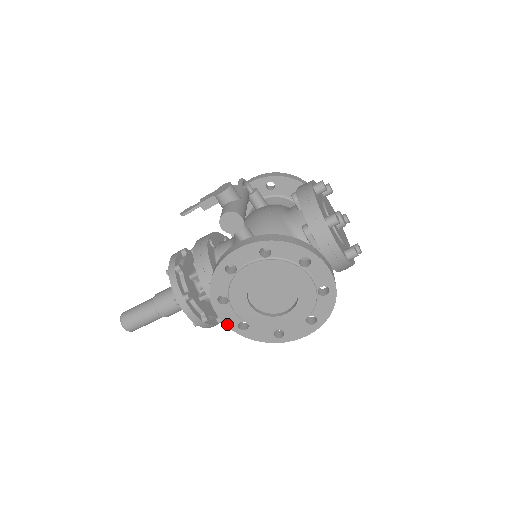
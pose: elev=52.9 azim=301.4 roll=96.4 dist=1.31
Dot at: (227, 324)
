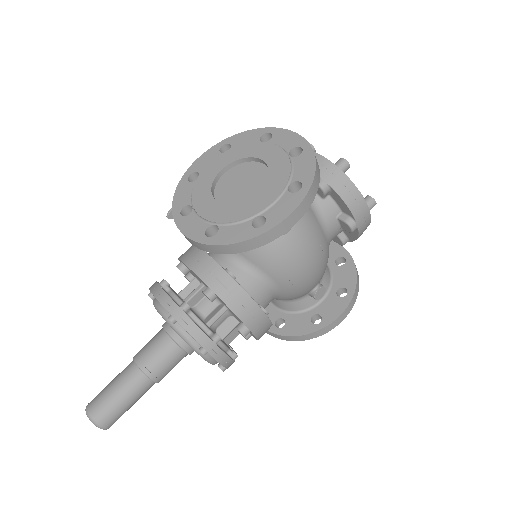
Dot at: (192, 238)
